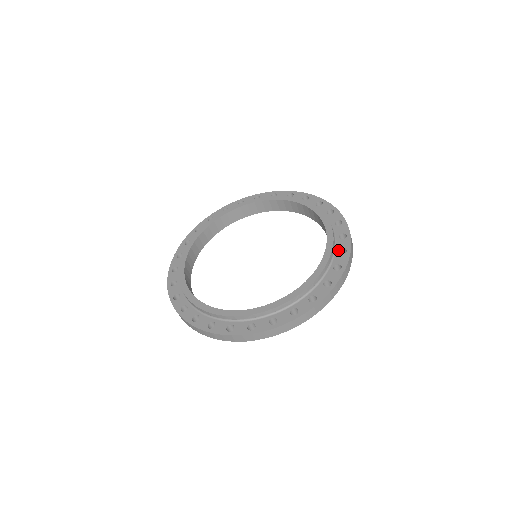
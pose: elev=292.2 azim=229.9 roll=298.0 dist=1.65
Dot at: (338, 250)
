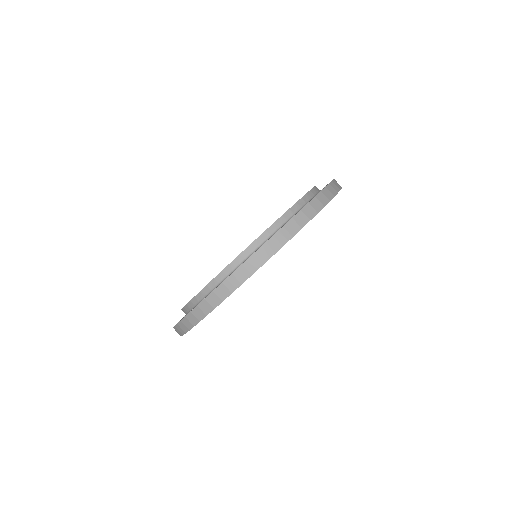
Dot at: occluded
